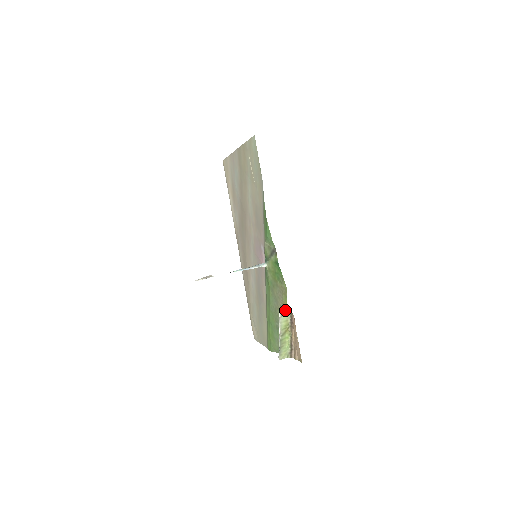
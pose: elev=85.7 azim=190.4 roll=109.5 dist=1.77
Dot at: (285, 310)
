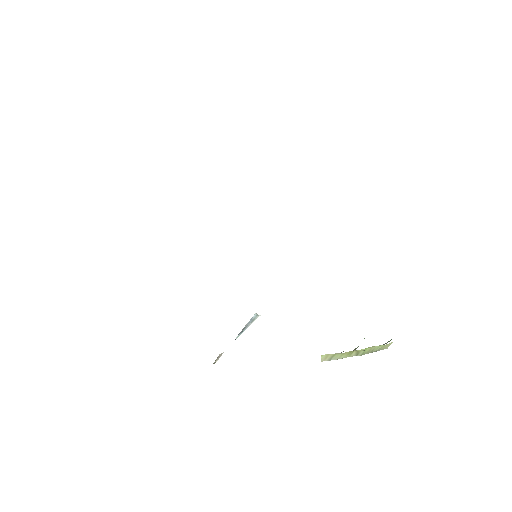
Dot at: (327, 355)
